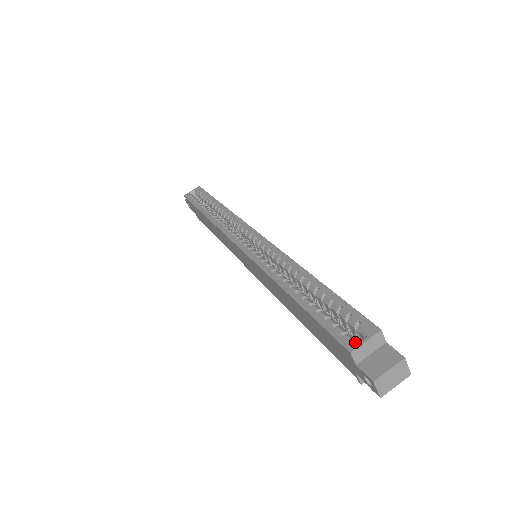
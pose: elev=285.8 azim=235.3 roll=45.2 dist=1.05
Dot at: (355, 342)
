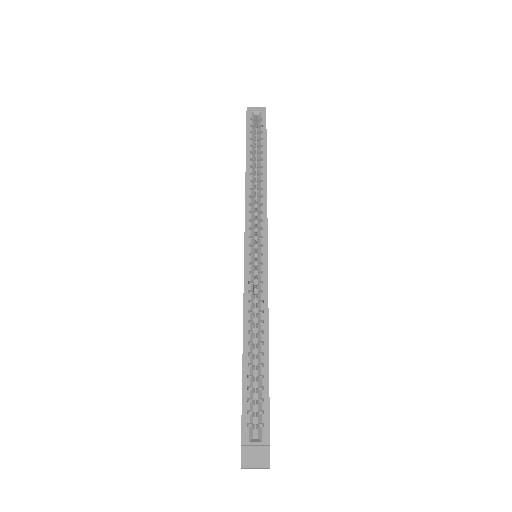
Dot at: (249, 439)
